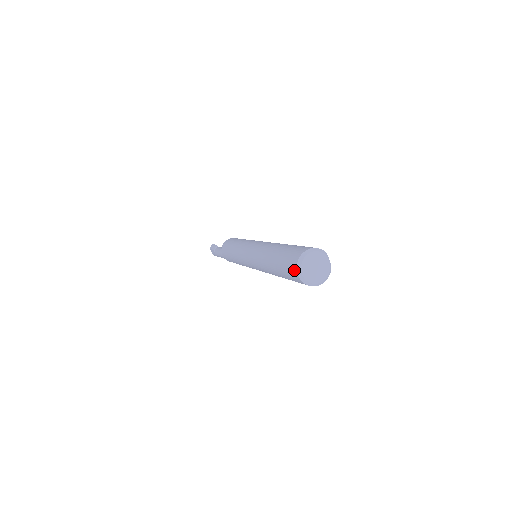
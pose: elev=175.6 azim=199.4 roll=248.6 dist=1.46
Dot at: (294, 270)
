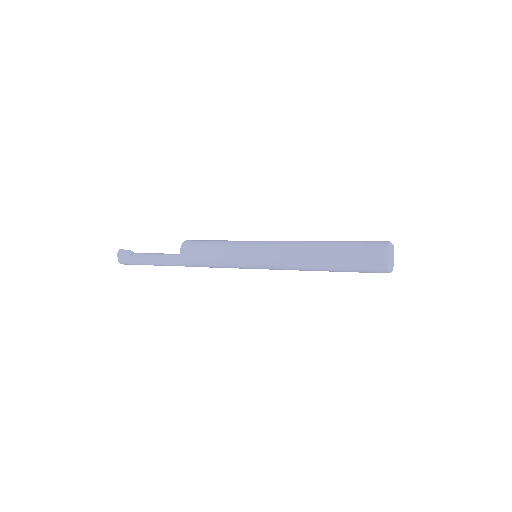
Dot at: (382, 257)
